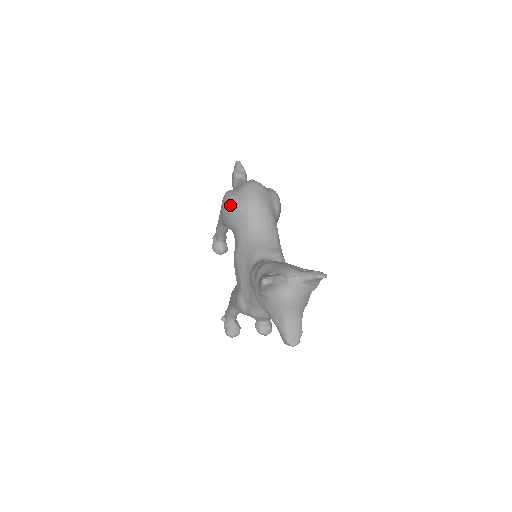
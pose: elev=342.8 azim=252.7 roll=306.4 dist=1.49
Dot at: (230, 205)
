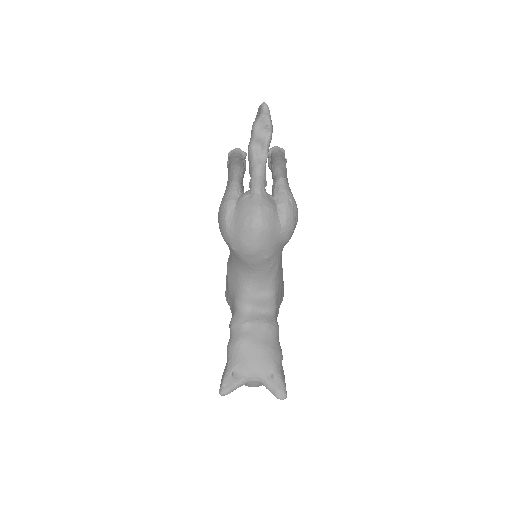
Dot at: (223, 235)
